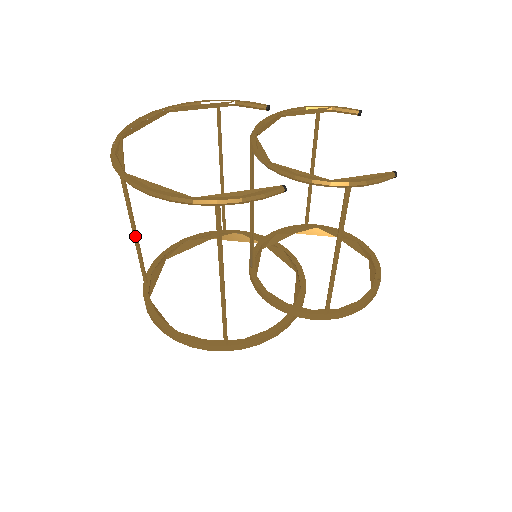
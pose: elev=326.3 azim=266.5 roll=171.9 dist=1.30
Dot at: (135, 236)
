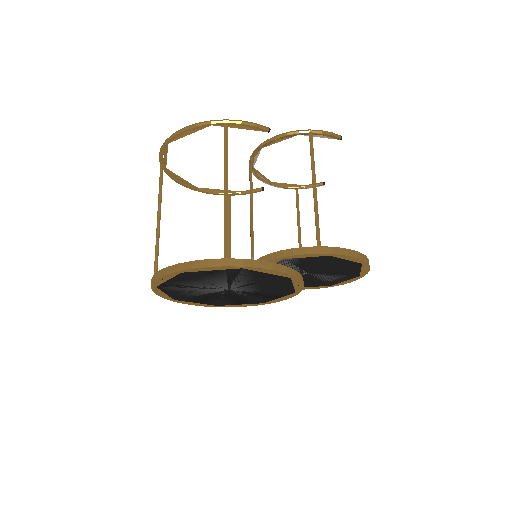
Dot at: (158, 231)
